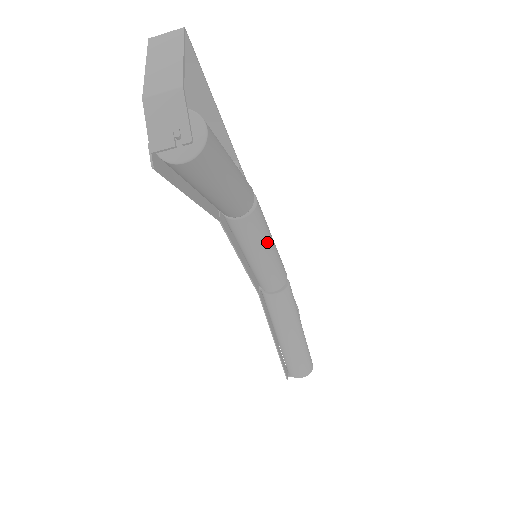
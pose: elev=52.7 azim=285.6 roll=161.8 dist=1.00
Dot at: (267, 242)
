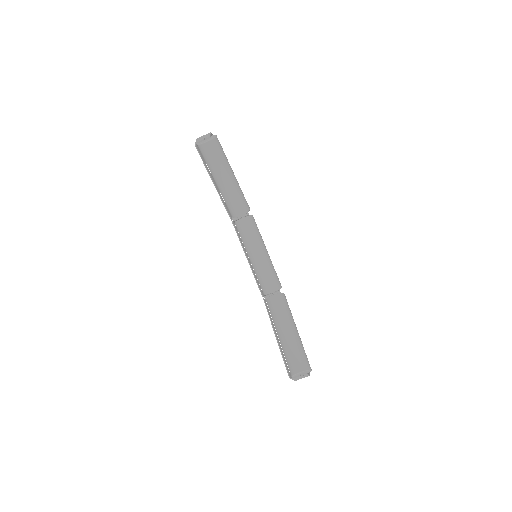
Dot at: (261, 243)
